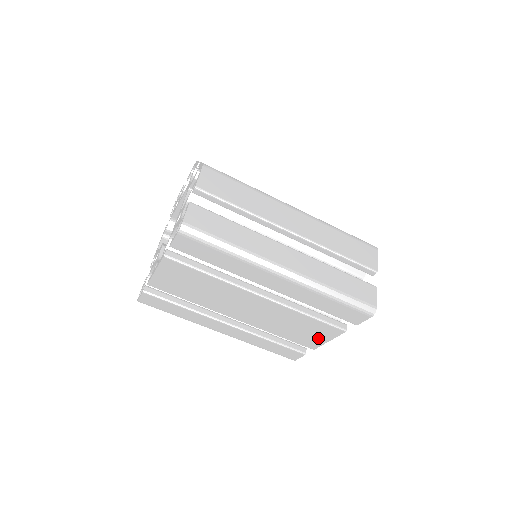
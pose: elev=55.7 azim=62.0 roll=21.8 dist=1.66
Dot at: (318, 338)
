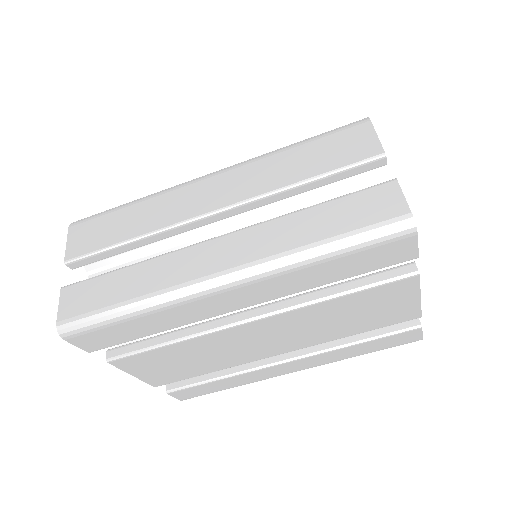
Dot at: (400, 305)
